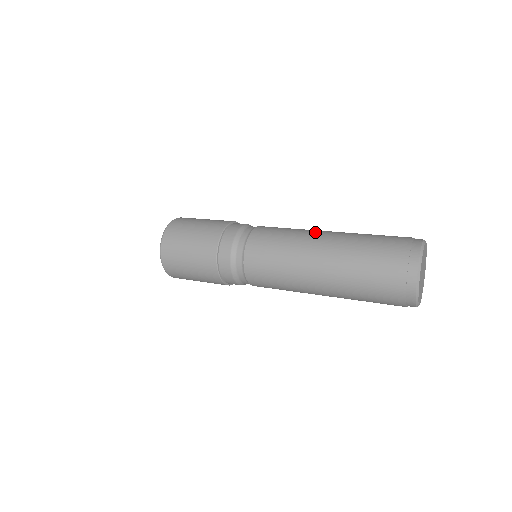
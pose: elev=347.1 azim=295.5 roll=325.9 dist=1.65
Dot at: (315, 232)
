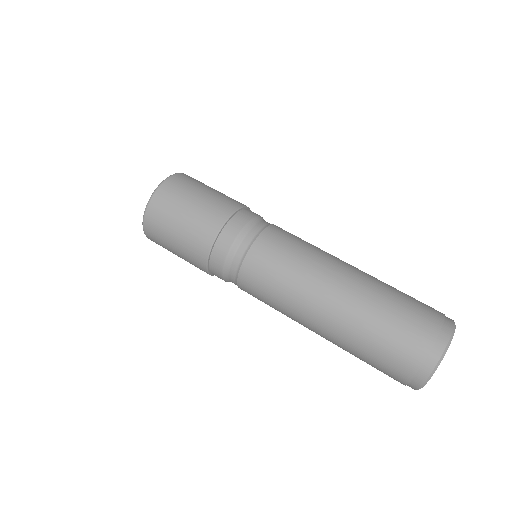
Dot at: (329, 273)
